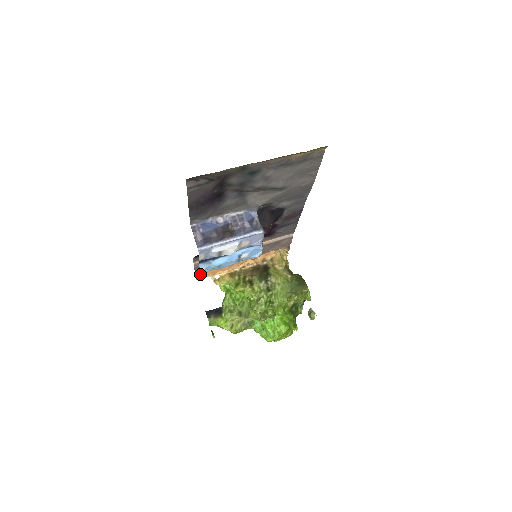
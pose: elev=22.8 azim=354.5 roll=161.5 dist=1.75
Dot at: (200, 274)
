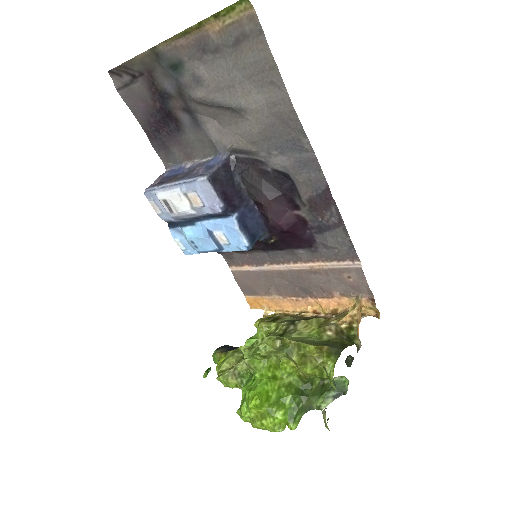
Dot at: (251, 299)
